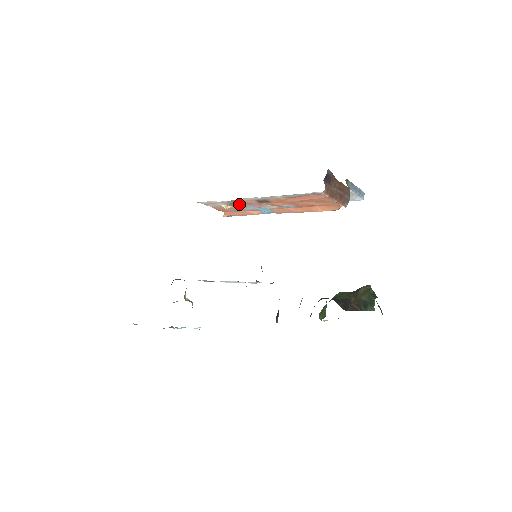
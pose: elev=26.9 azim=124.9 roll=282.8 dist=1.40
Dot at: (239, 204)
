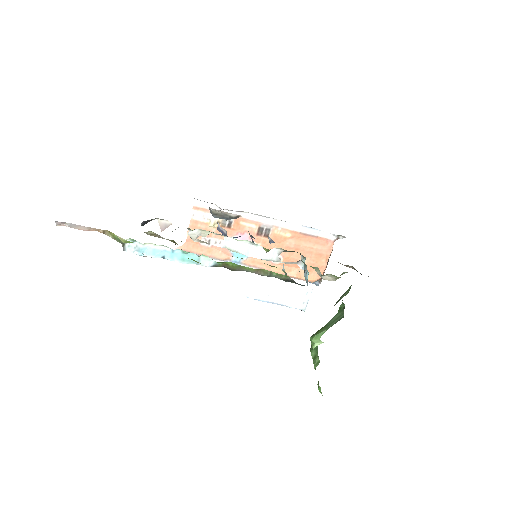
Dot at: (230, 228)
